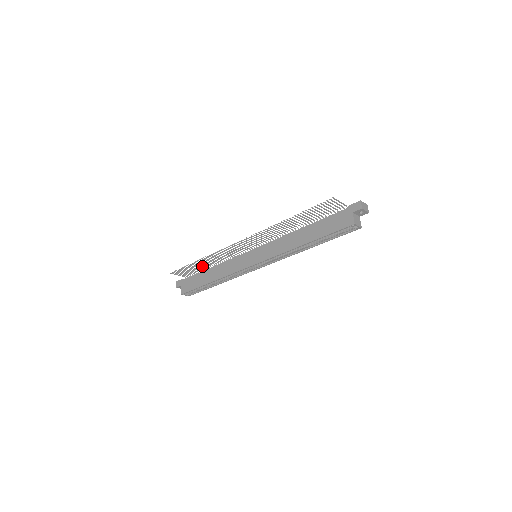
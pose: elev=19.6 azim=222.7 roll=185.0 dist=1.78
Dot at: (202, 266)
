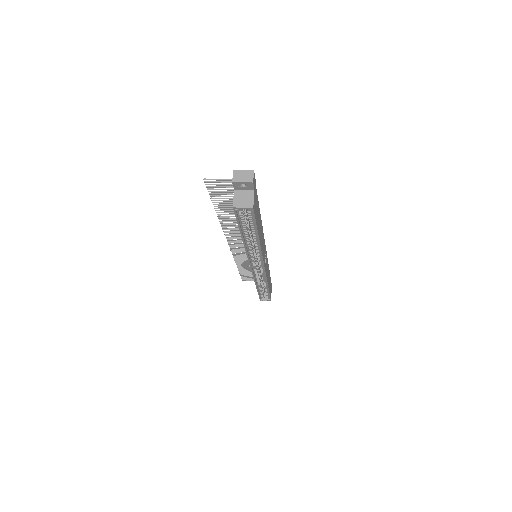
Dot at: occluded
